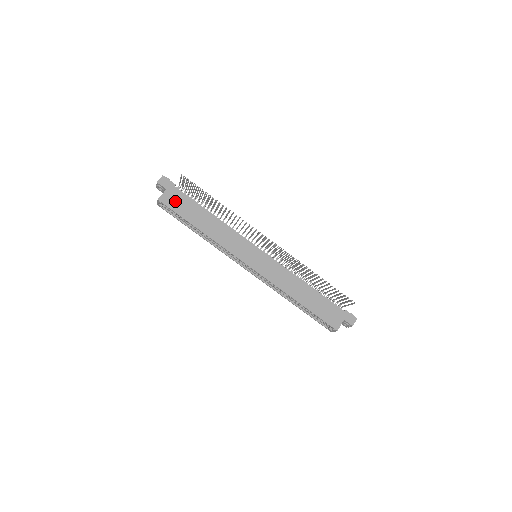
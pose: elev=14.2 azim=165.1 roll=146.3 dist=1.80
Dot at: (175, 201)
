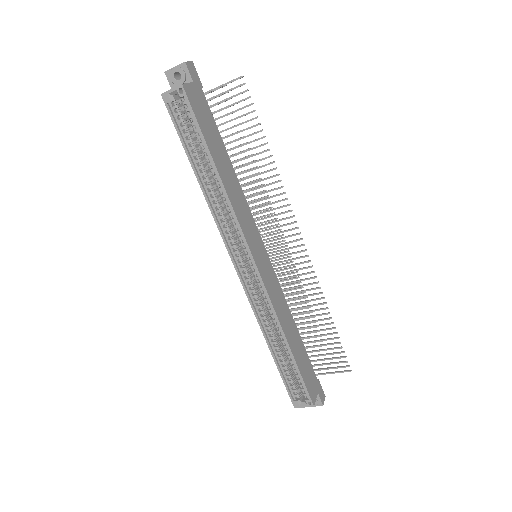
Dot at: (199, 107)
